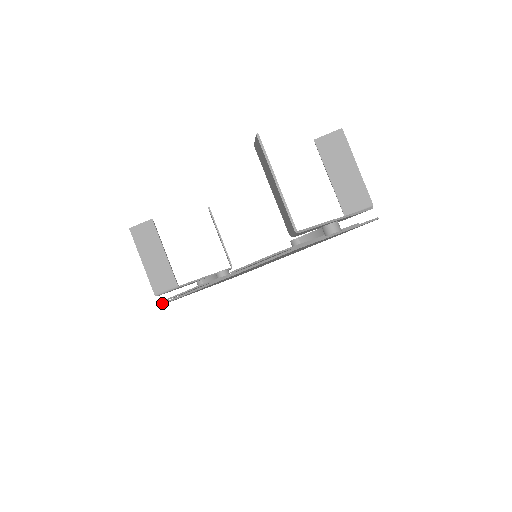
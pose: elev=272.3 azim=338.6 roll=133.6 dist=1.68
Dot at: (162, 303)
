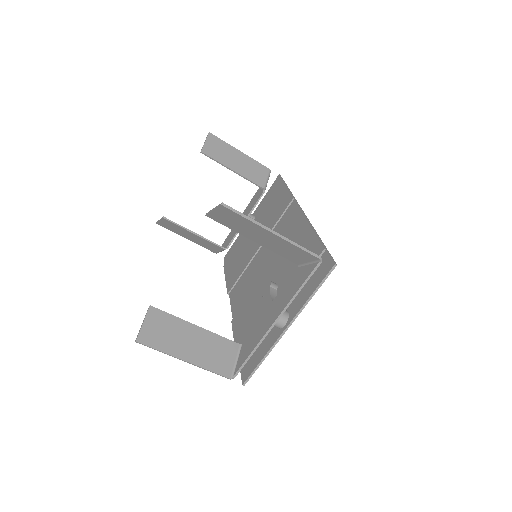
Dot at: (224, 262)
